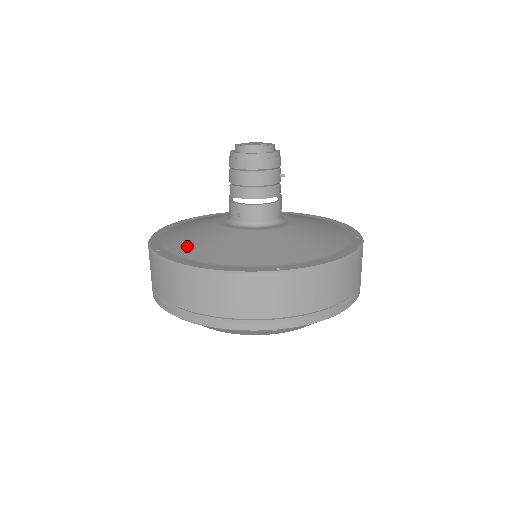
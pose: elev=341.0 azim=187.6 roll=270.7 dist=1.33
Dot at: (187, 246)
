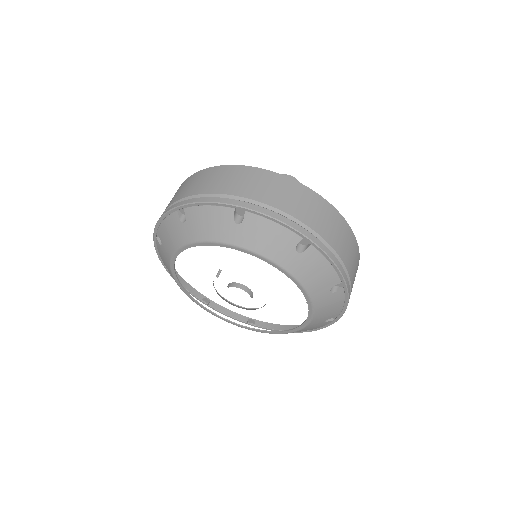
Dot at: occluded
